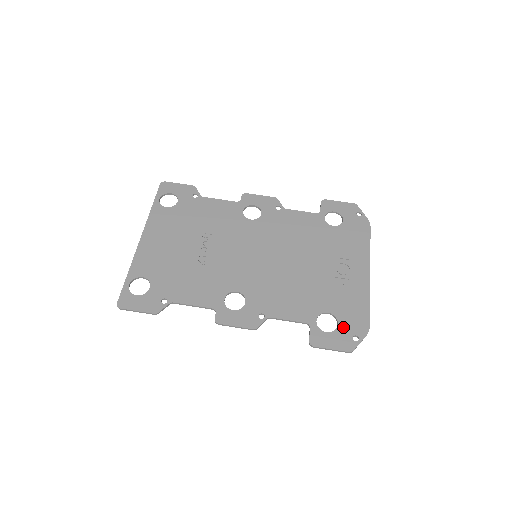
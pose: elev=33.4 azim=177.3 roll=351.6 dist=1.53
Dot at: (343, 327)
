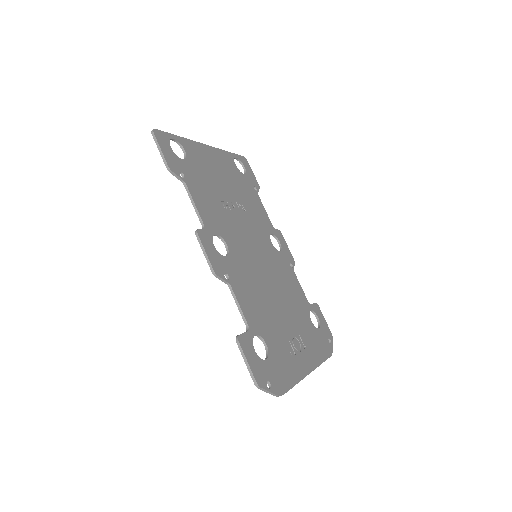
Dot at: (268, 366)
